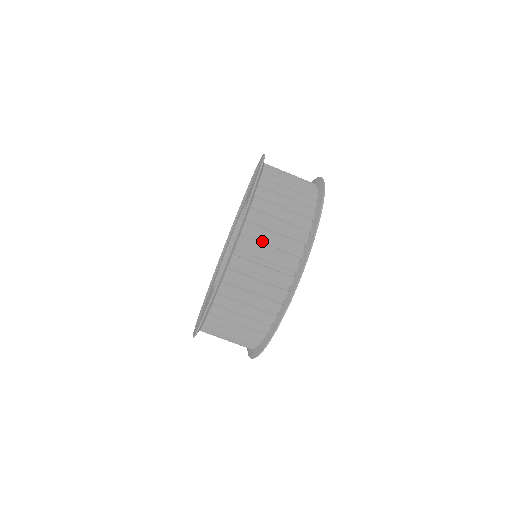
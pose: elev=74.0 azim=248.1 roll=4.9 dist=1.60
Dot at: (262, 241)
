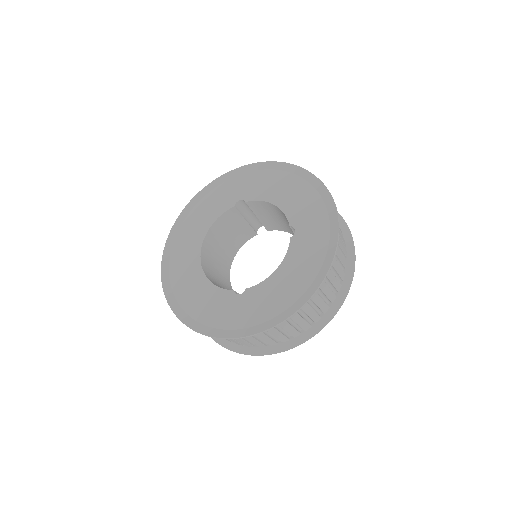
Dot at: (281, 326)
